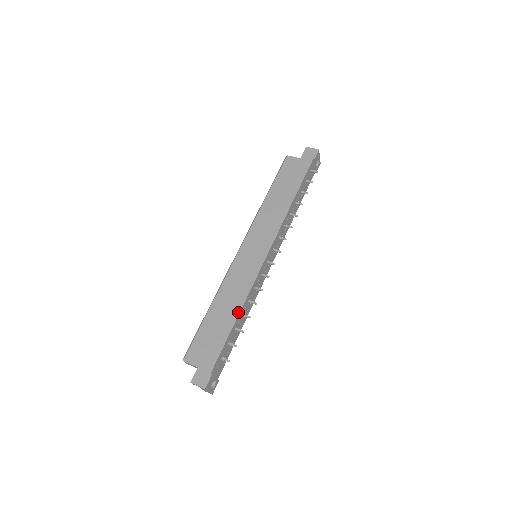
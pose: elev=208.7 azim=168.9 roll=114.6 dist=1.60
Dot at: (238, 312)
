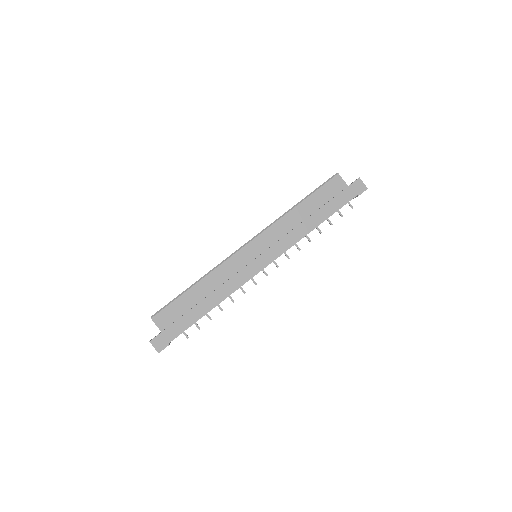
Dot at: (216, 305)
